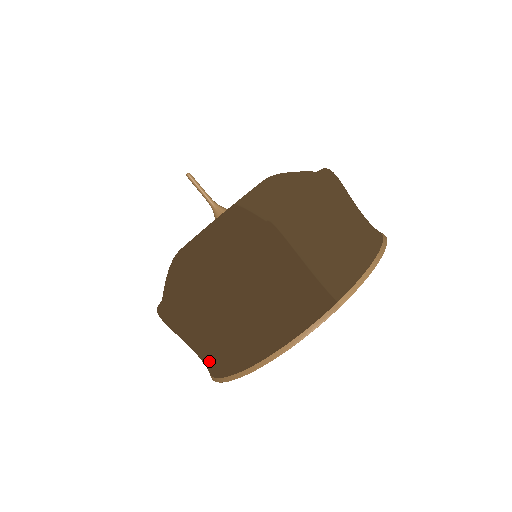
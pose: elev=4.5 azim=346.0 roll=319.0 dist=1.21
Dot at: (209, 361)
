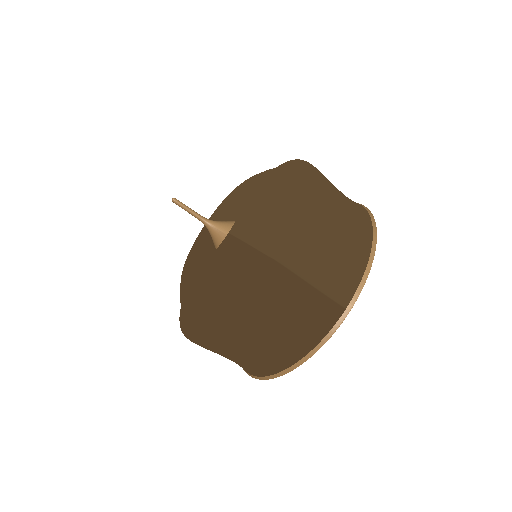
Dot at: (241, 365)
